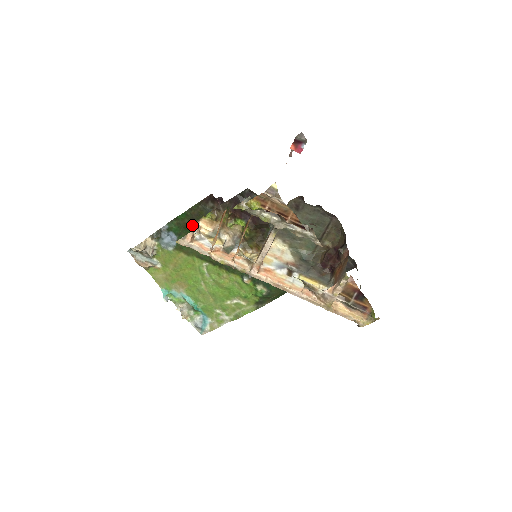
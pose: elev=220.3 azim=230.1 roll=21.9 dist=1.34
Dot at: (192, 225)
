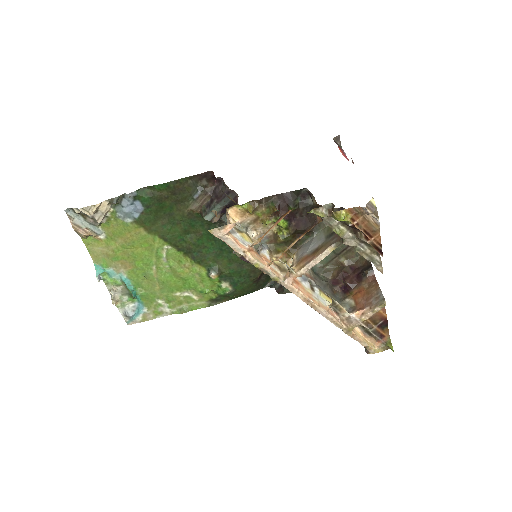
Dot at: (170, 200)
